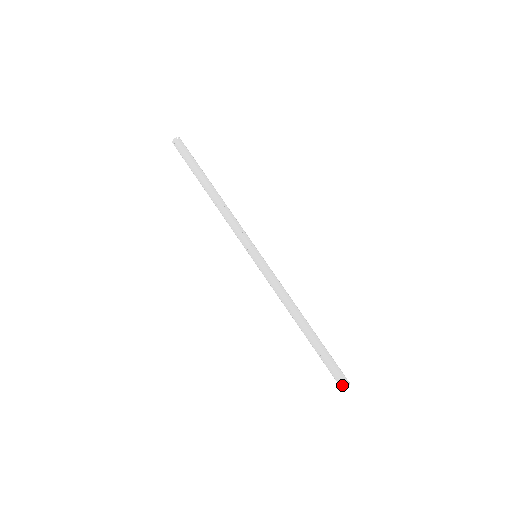
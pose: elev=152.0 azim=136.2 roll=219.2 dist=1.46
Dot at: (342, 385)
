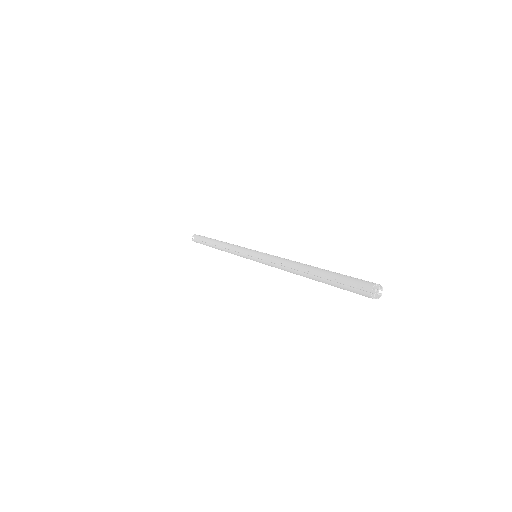
Dot at: (367, 287)
